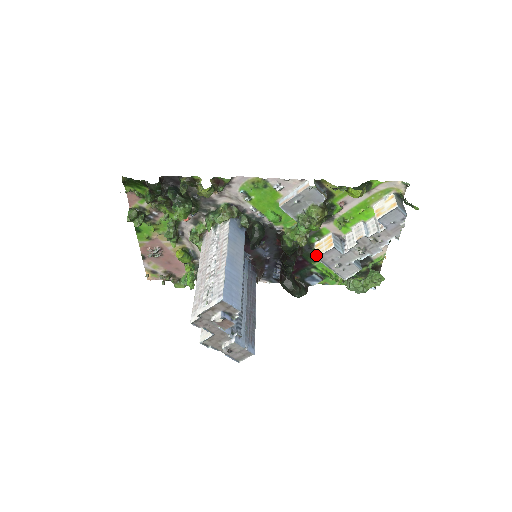
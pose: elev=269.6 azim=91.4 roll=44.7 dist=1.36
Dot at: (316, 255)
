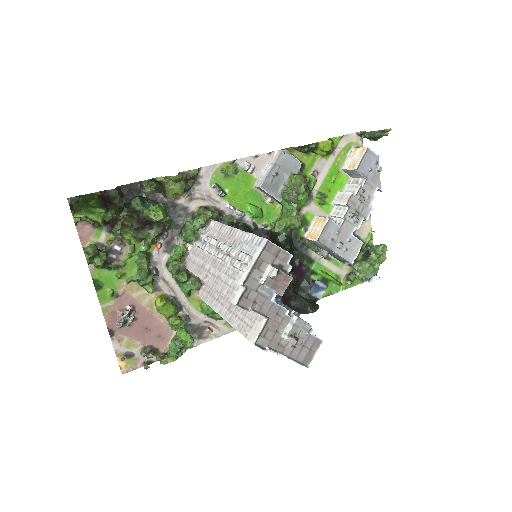
Dot at: (314, 240)
